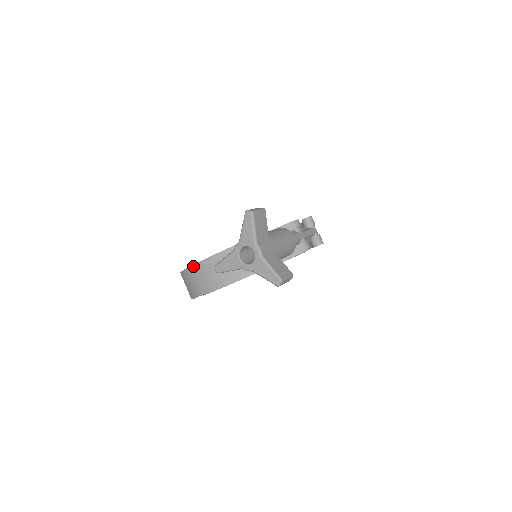
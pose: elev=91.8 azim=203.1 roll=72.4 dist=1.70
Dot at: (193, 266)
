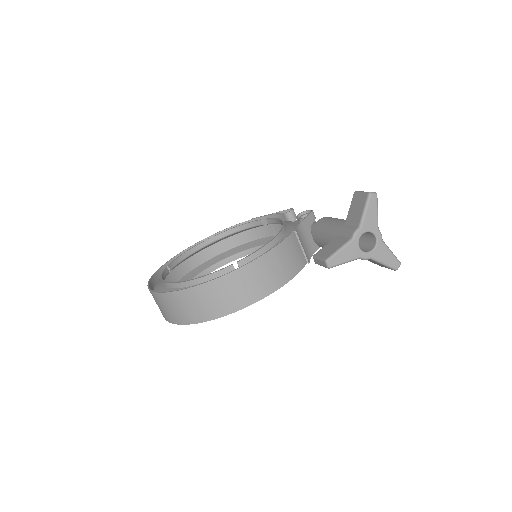
Dot at: (231, 274)
